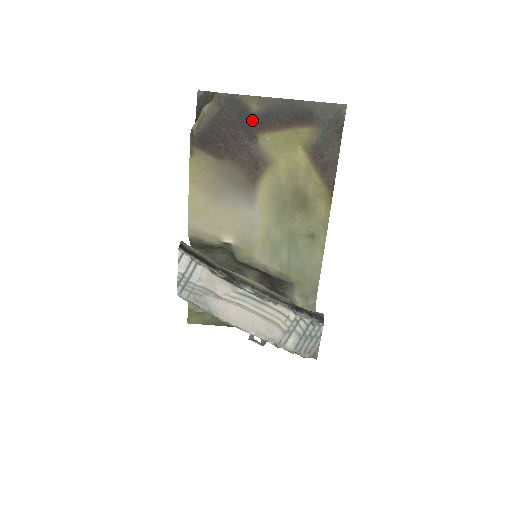
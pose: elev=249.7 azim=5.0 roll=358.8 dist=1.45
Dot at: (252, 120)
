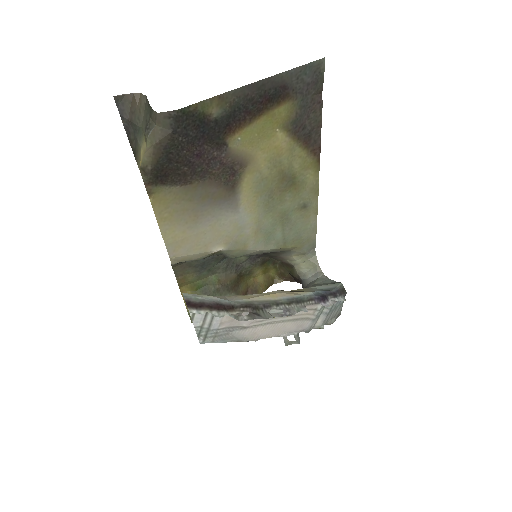
Dot at: (216, 127)
